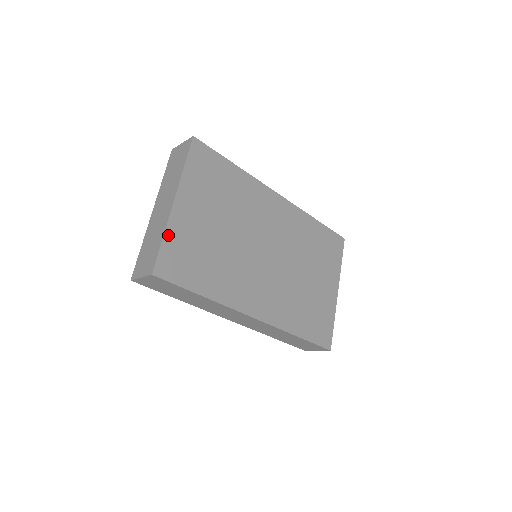
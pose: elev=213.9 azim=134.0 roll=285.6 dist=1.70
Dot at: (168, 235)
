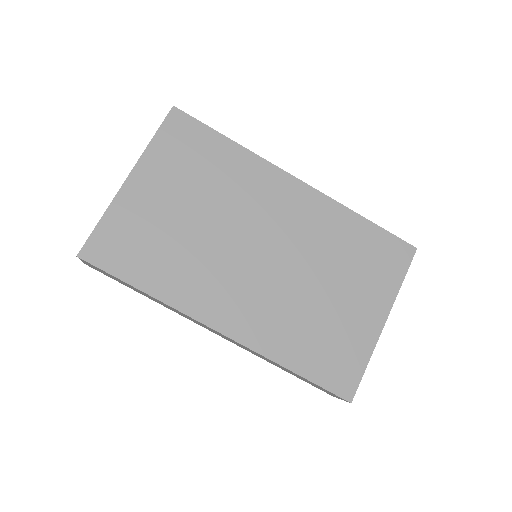
Dot at: (109, 215)
